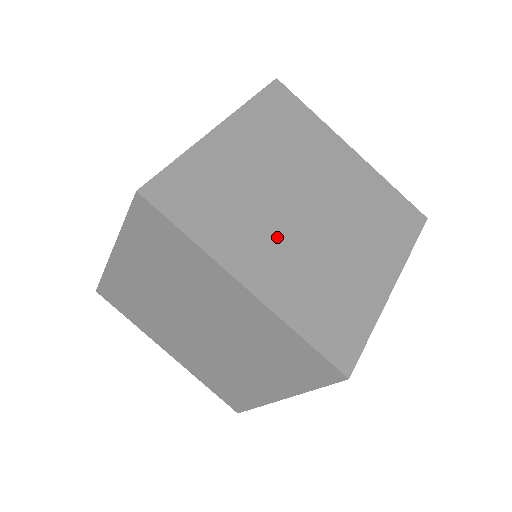
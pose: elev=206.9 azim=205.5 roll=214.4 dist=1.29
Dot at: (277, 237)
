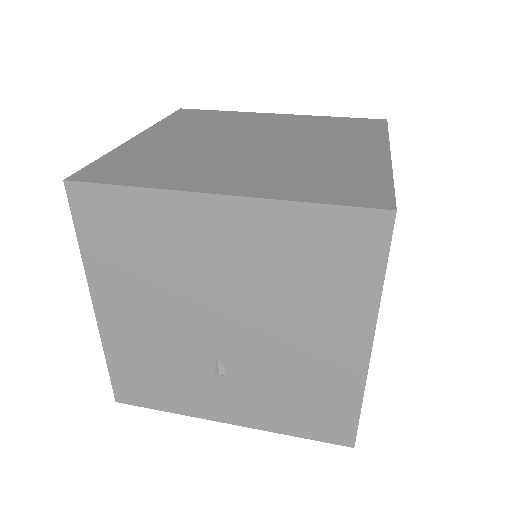
Dot at: occluded
